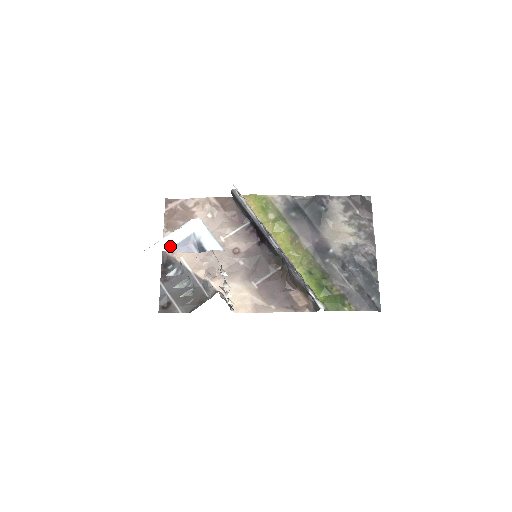
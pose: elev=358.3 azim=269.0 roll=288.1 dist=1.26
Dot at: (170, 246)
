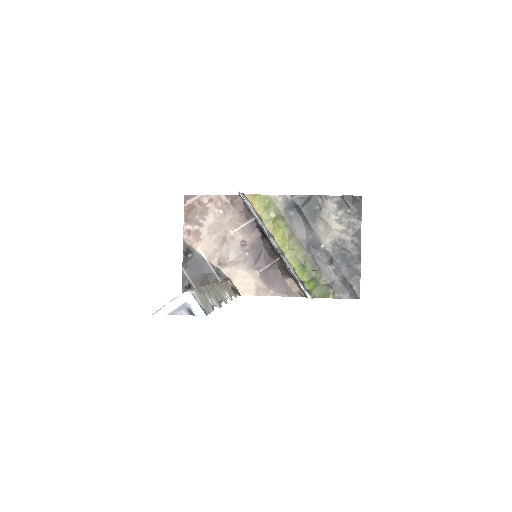
Dot at: (170, 311)
